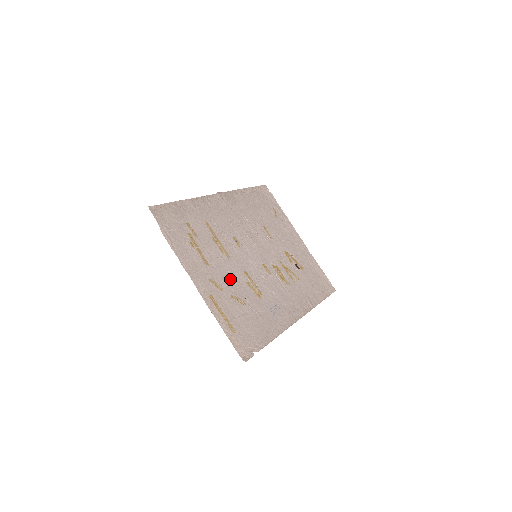
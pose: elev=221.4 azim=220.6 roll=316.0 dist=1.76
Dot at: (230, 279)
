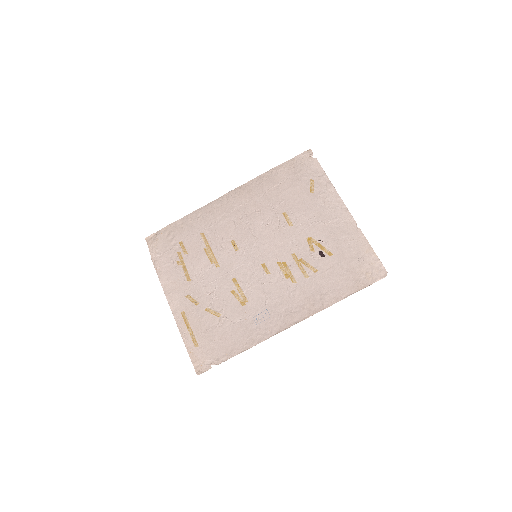
Dot at: (211, 291)
